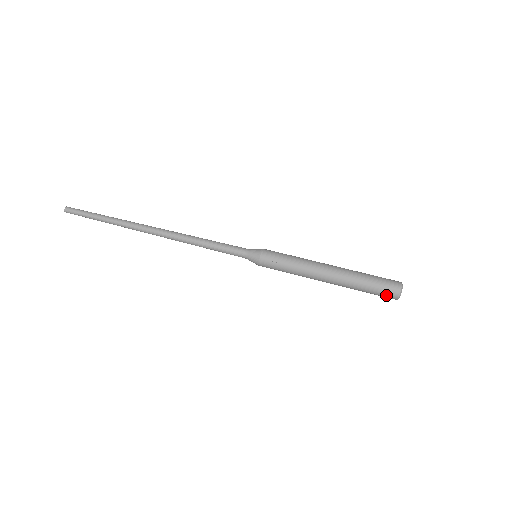
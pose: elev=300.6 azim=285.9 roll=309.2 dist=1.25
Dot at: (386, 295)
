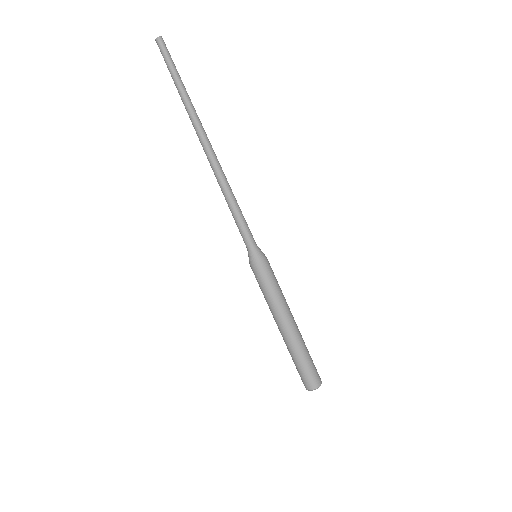
Dot at: (301, 378)
